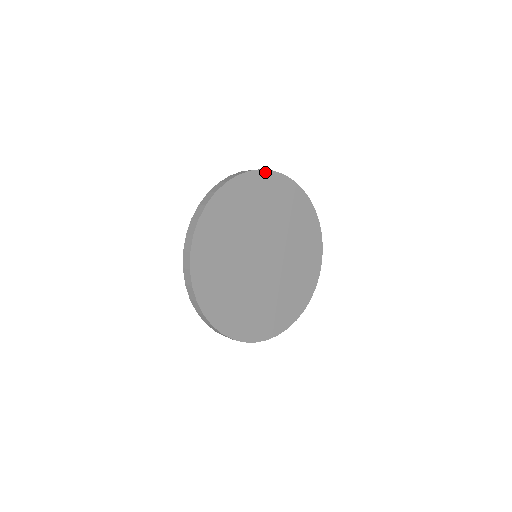
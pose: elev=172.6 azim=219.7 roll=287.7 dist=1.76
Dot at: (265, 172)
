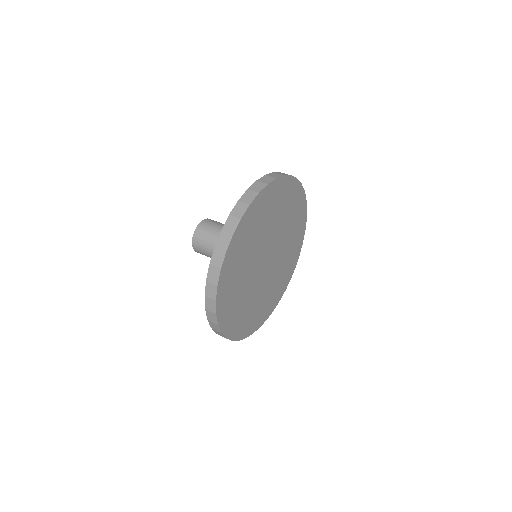
Dot at: (253, 203)
